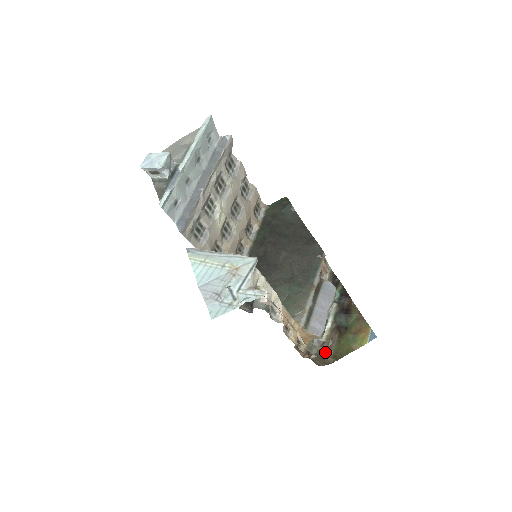
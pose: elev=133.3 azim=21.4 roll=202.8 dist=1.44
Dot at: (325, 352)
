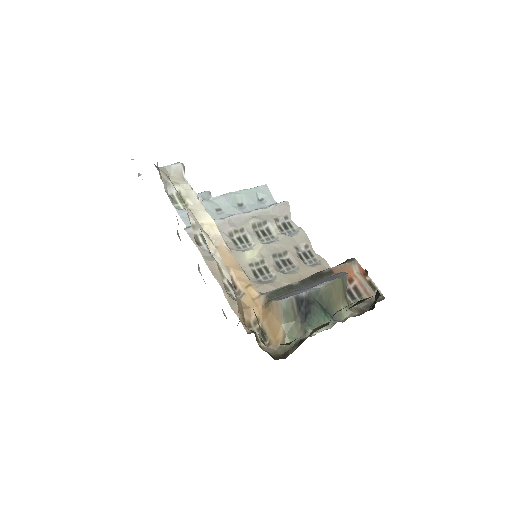
Dot at: occluded
